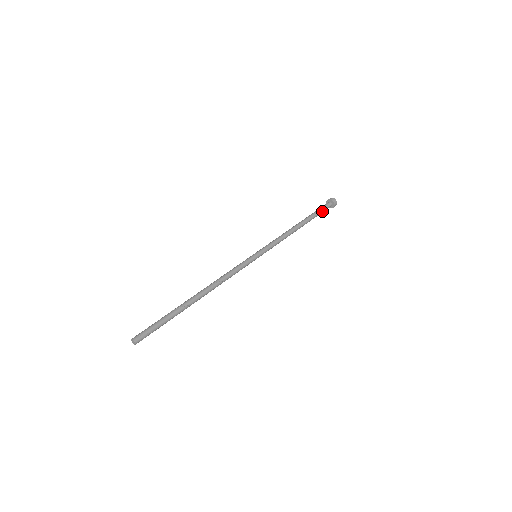
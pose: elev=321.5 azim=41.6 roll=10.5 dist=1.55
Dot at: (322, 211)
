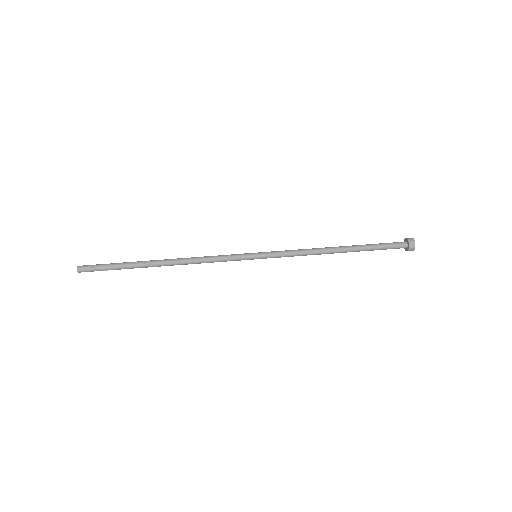
Dot at: (385, 246)
